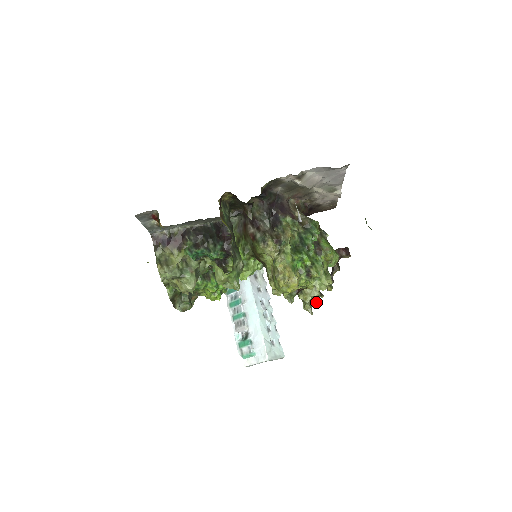
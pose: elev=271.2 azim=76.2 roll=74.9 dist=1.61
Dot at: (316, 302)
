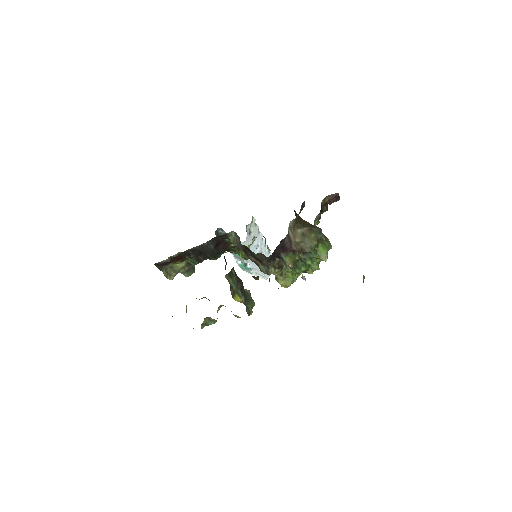
Dot at: occluded
